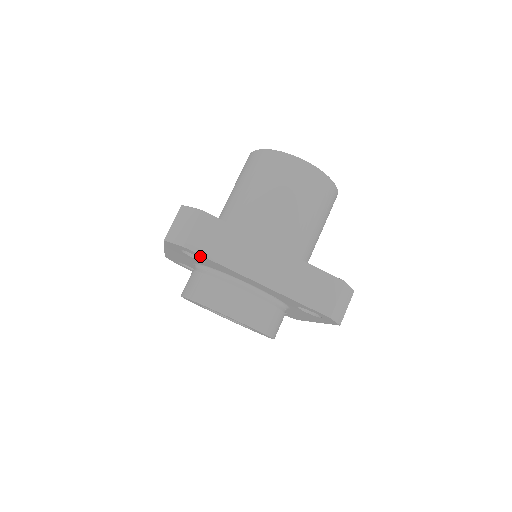
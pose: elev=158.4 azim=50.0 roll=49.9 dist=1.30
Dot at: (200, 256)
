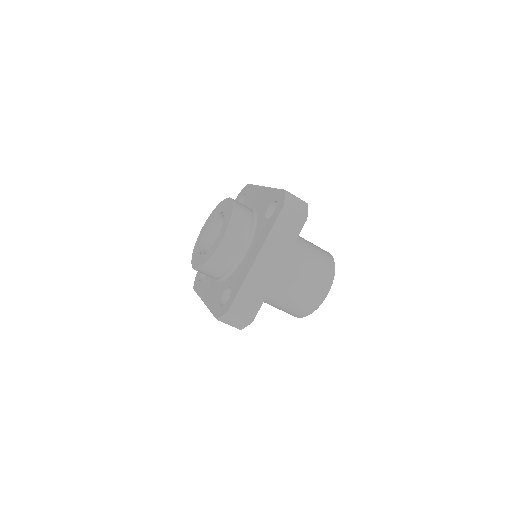
Dot at: (249, 189)
